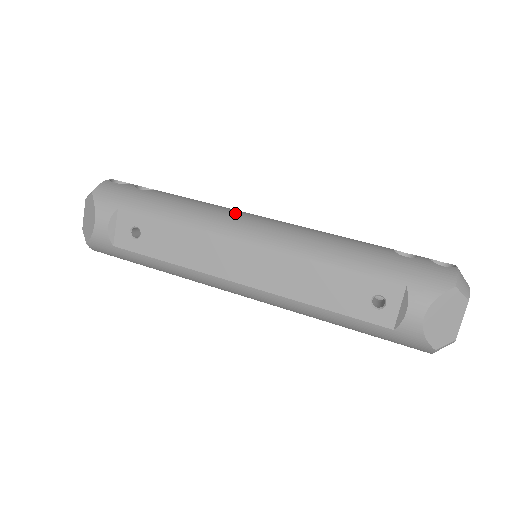
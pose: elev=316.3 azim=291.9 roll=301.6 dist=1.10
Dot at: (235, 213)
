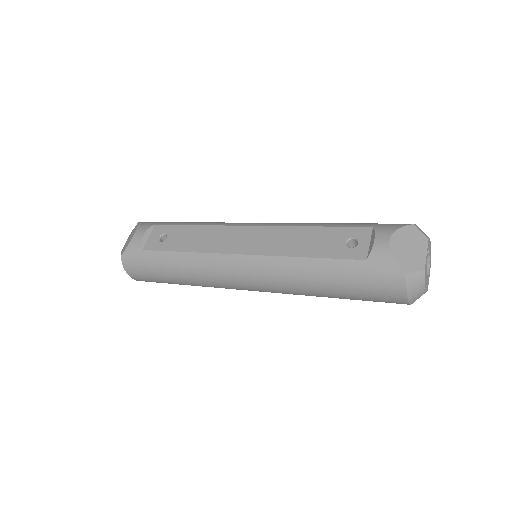
Dot at: occluded
